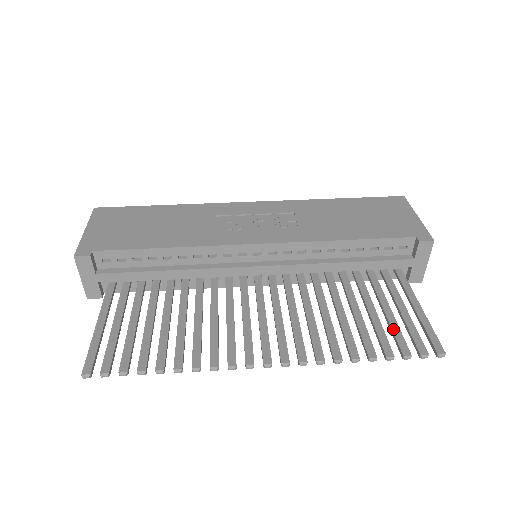
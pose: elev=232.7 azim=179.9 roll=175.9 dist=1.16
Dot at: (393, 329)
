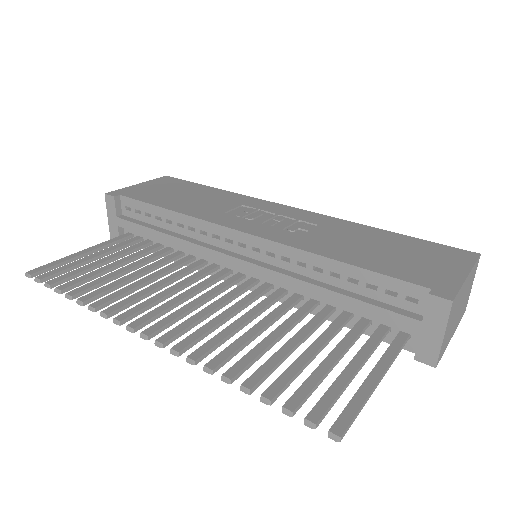
Dot at: (309, 377)
